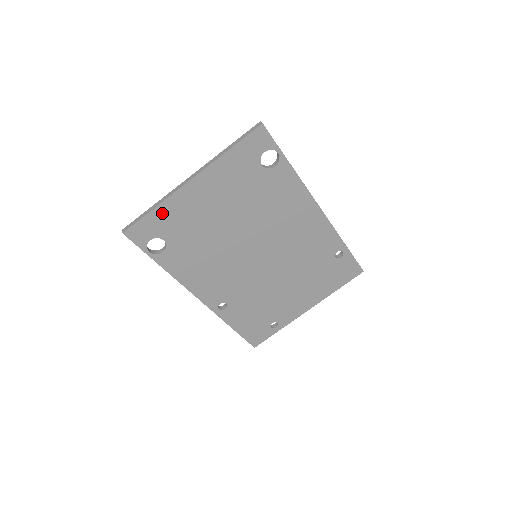
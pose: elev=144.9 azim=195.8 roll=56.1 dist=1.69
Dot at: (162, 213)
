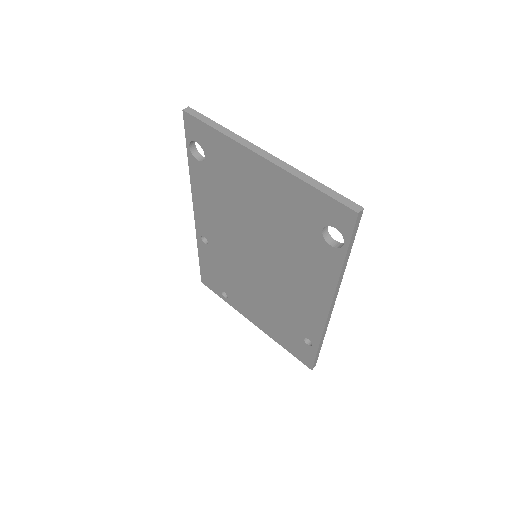
Dot at: (220, 141)
